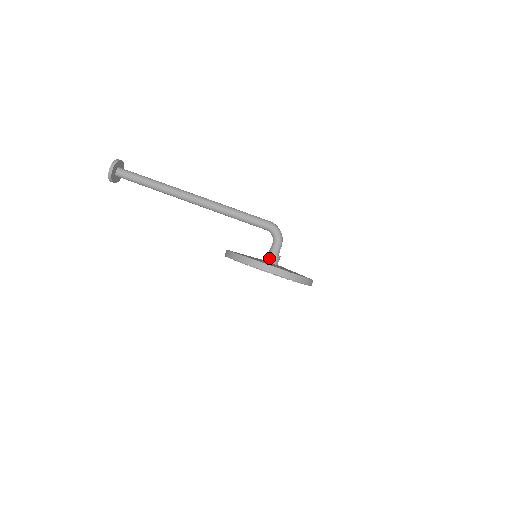
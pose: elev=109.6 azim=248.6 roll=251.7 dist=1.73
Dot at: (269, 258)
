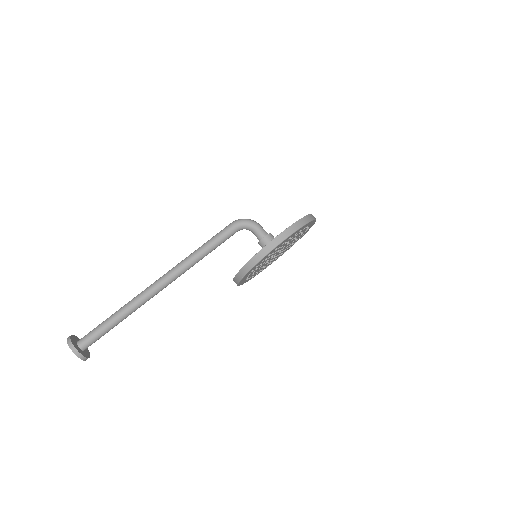
Dot at: (266, 243)
